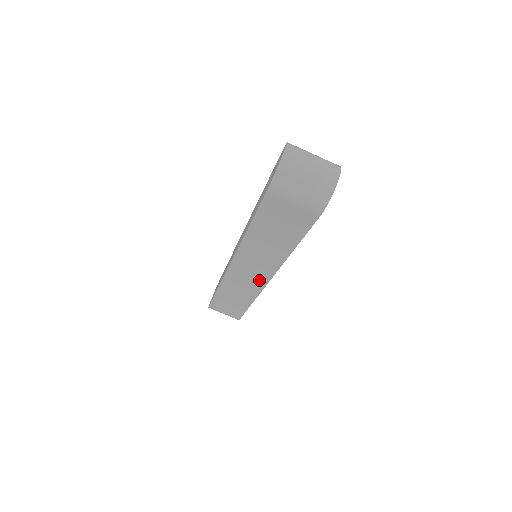
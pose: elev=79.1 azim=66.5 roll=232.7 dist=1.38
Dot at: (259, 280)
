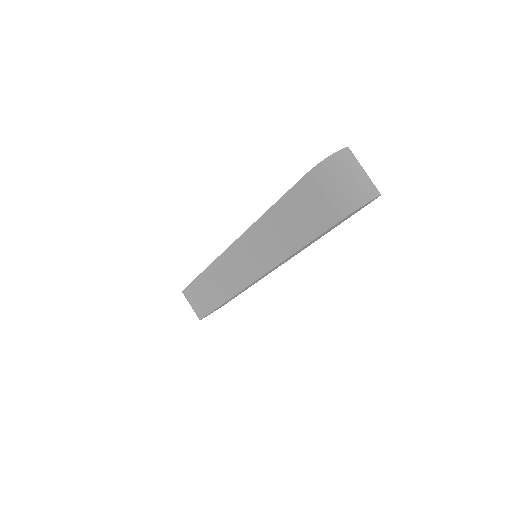
Dot at: (245, 277)
